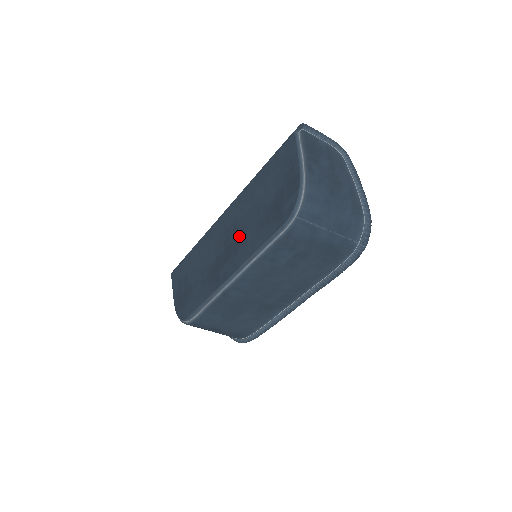
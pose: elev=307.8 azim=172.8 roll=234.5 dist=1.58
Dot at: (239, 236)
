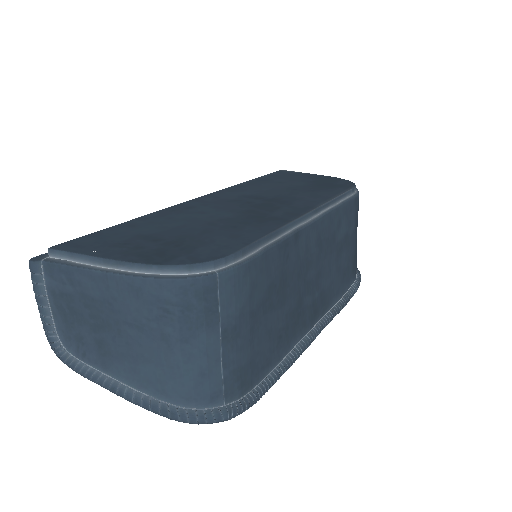
Dot at: (277, 198)
